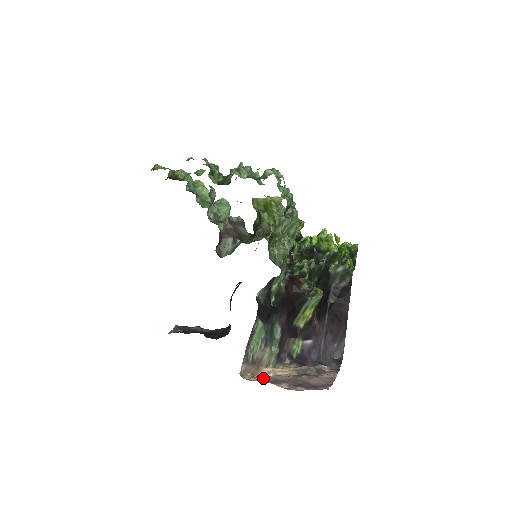
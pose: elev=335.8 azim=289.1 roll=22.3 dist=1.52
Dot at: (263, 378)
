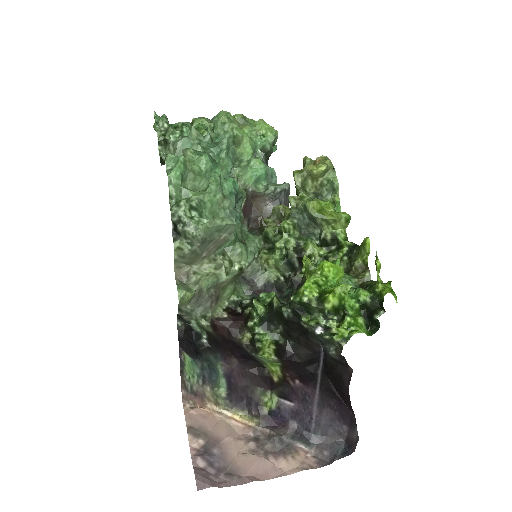
Dot at: (198, 416)
